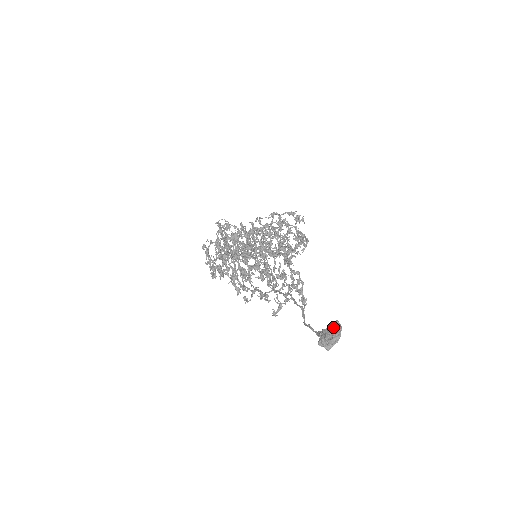
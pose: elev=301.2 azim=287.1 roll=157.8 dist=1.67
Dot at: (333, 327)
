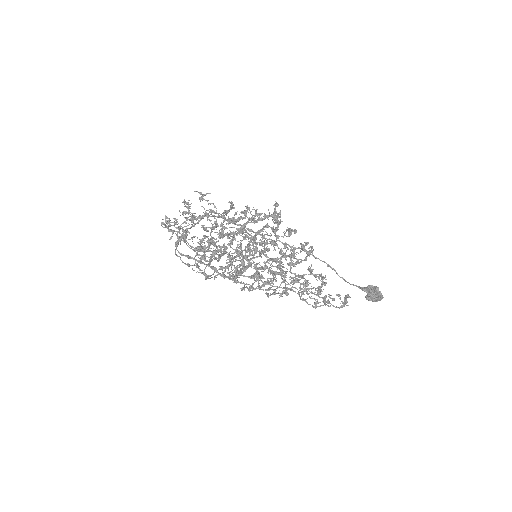
Dot at: (375, 295)
